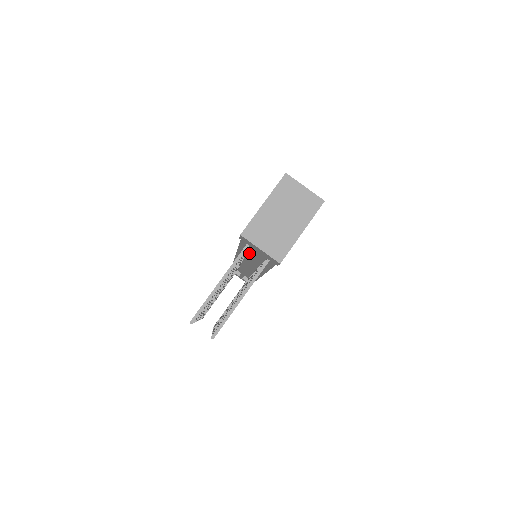
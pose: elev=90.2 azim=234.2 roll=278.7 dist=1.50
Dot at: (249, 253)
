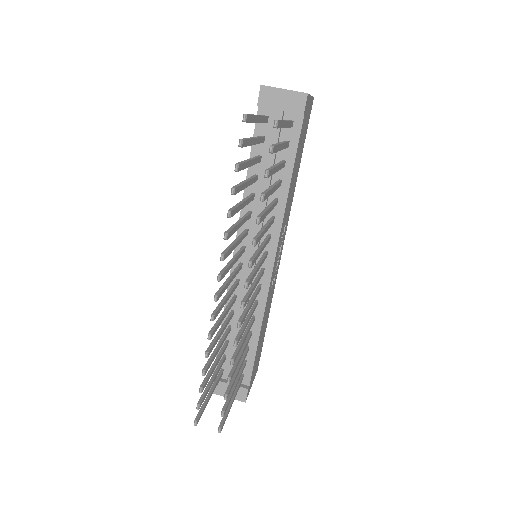
Dot at: (258, 190)
